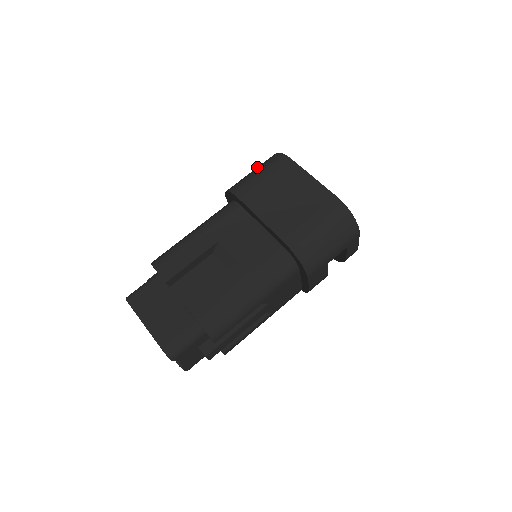
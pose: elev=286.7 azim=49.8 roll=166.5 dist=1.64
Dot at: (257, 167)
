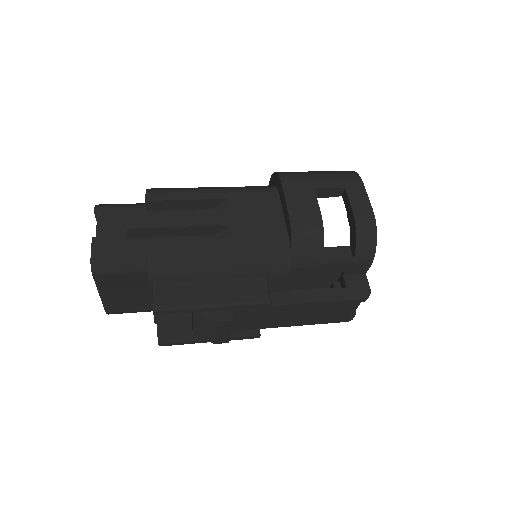
Dot at: occluded
